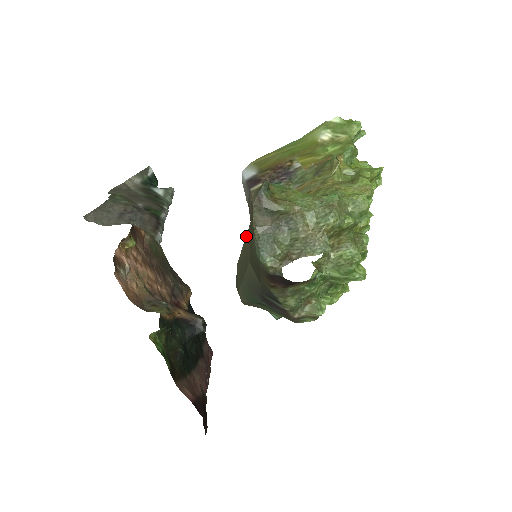
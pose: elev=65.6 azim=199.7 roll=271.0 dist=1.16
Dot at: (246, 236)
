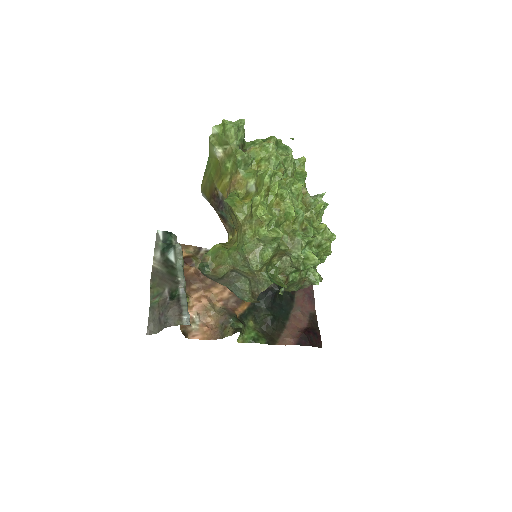
Dot at: occluded
